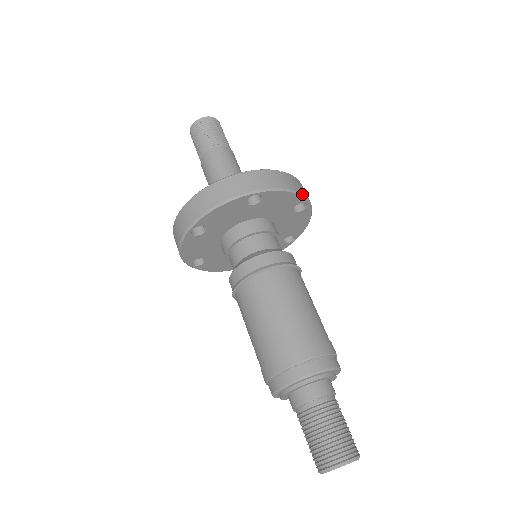
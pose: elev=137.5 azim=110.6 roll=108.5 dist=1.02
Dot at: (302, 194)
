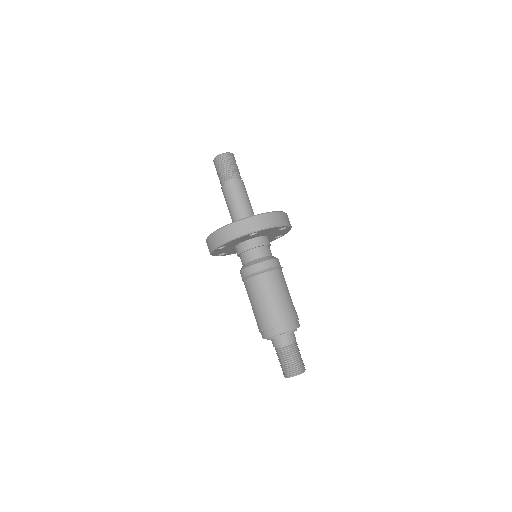
Dot at: occluded
